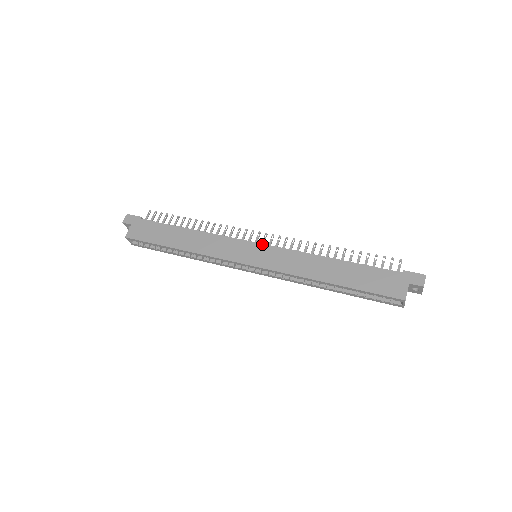
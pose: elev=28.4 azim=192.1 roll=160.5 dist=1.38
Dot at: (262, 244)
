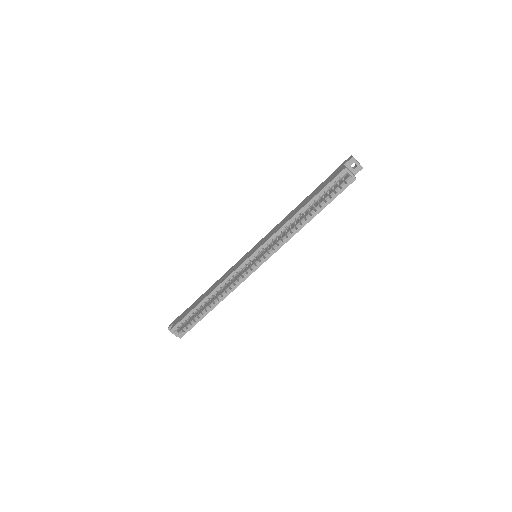
Dot at: (254, 246)
